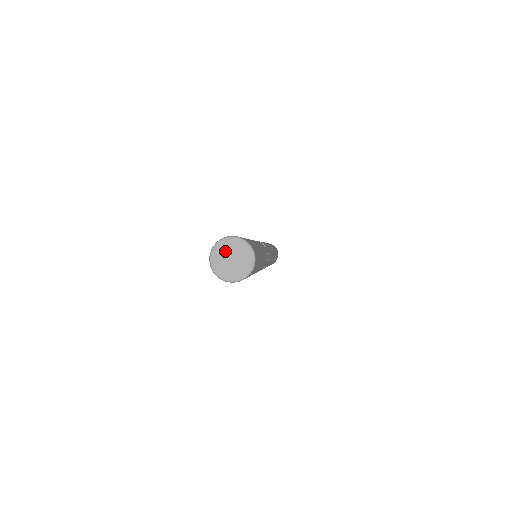
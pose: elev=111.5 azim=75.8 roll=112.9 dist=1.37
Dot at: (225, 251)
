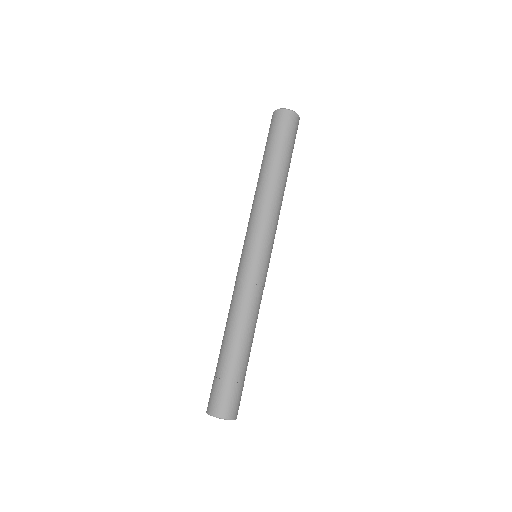
Dot at: occluded
